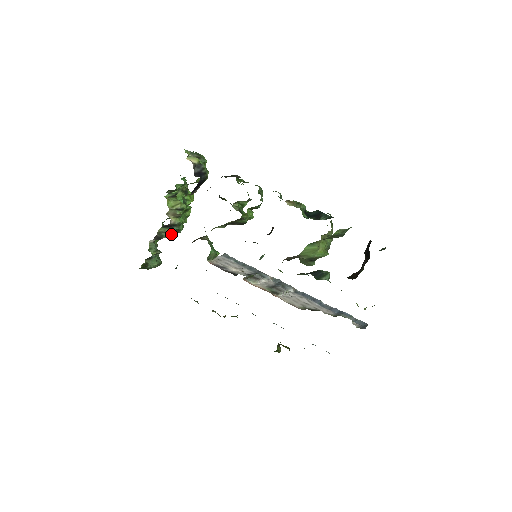
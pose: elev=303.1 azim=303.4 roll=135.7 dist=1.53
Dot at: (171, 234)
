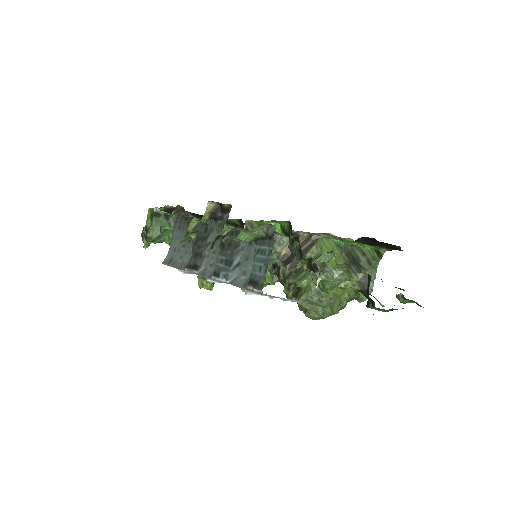
Dot at: occluded
